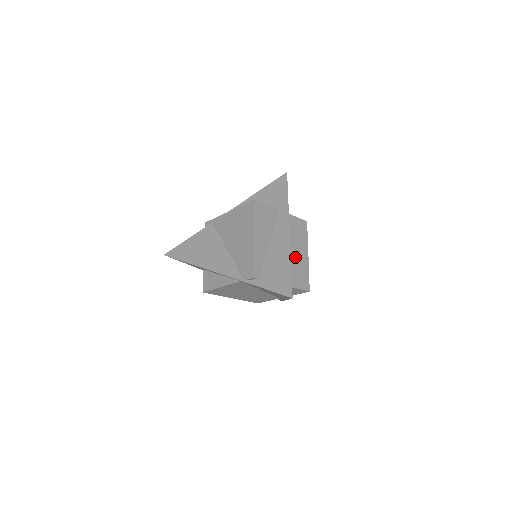
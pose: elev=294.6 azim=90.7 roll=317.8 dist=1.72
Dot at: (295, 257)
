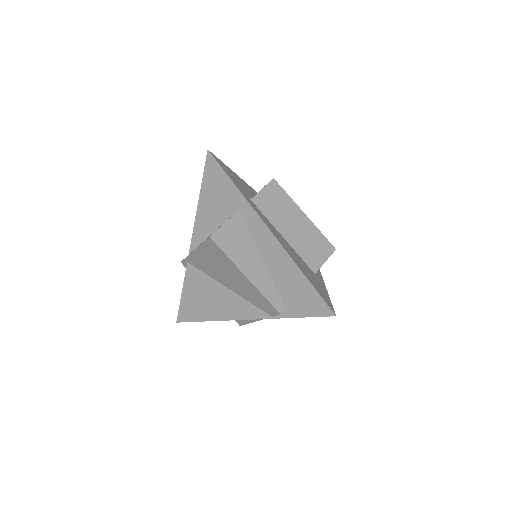
Dot at: (296, 236)
